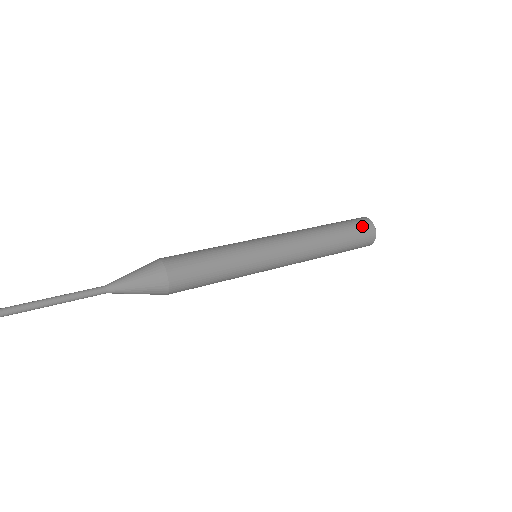
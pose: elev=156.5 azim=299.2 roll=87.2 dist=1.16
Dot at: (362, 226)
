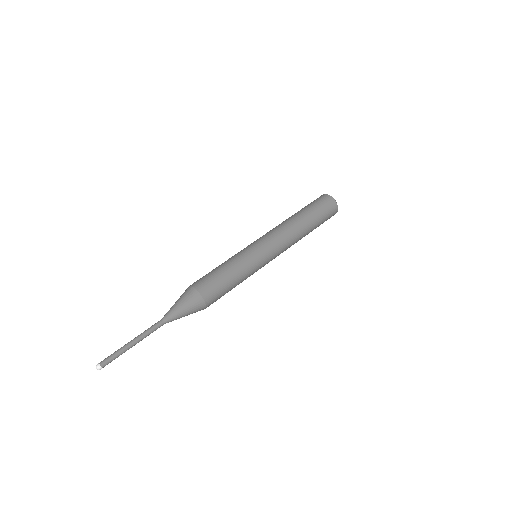
Dot at: (330, 217)
